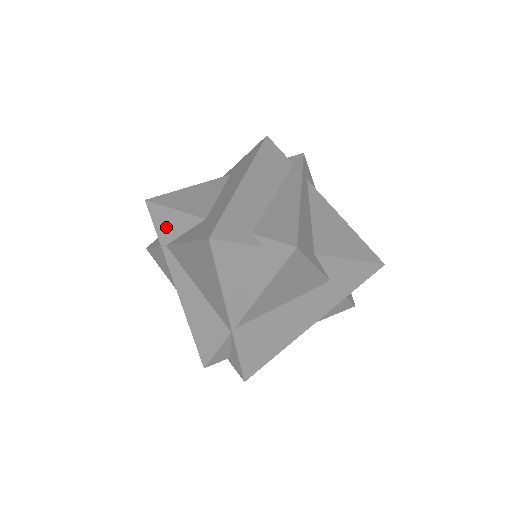
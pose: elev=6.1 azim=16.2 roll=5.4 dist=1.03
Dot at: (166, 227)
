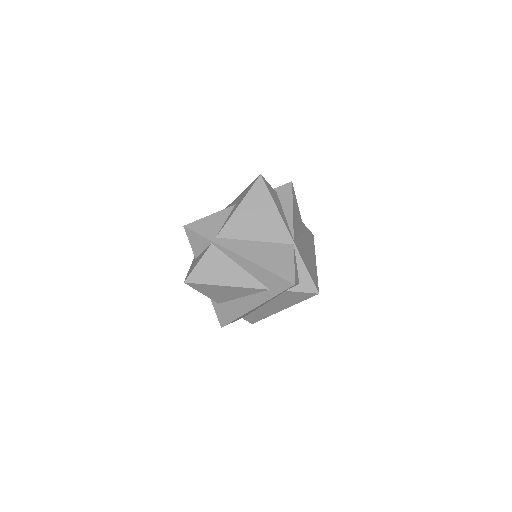
Dot at: (210, 228)
